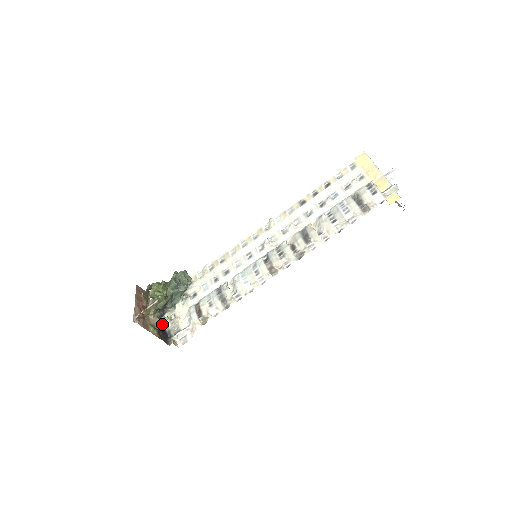
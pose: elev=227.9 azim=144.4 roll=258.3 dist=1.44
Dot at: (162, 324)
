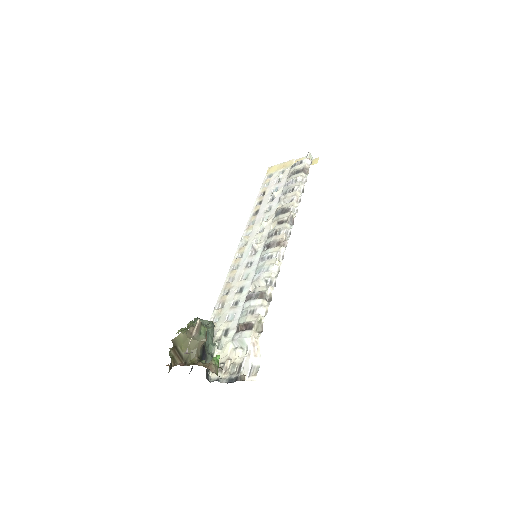
Dot at: (217, 366)
